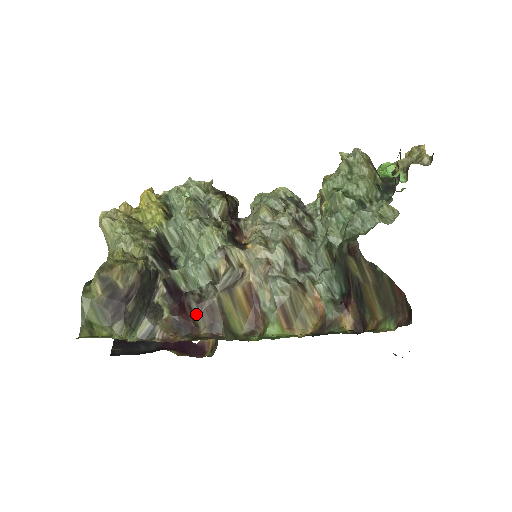
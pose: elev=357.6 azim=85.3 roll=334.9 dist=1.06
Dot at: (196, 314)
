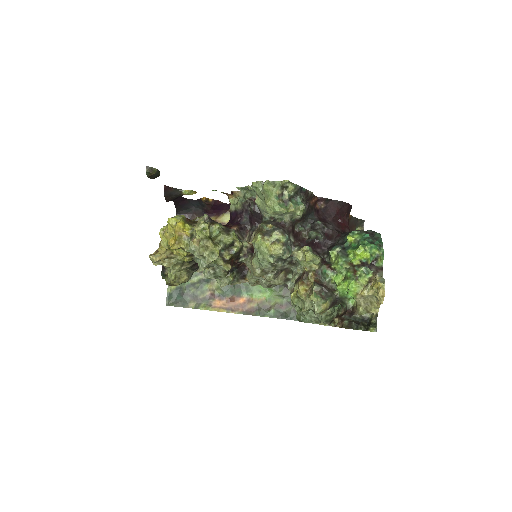
Dot at: occluded
